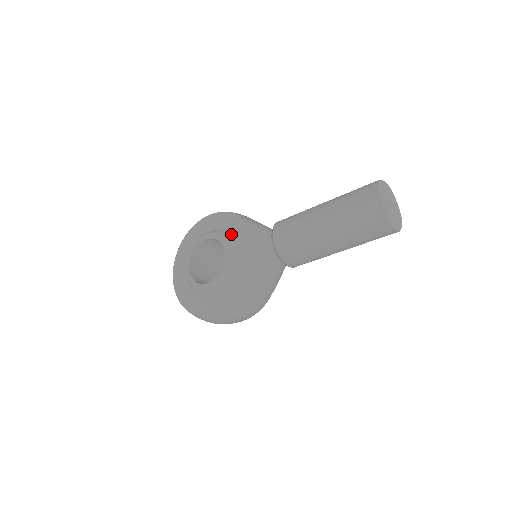
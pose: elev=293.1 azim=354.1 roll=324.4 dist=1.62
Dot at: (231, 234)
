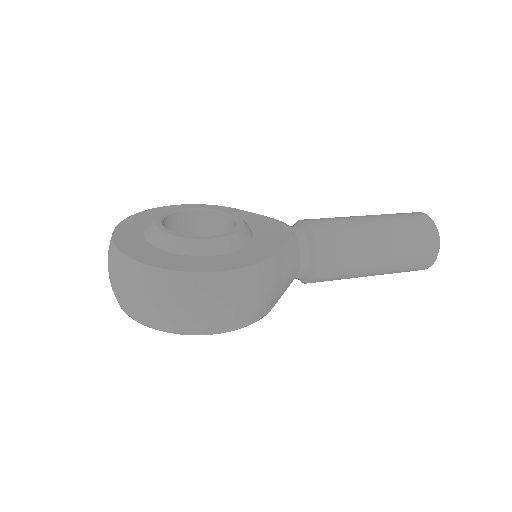
Dot at: occluded
